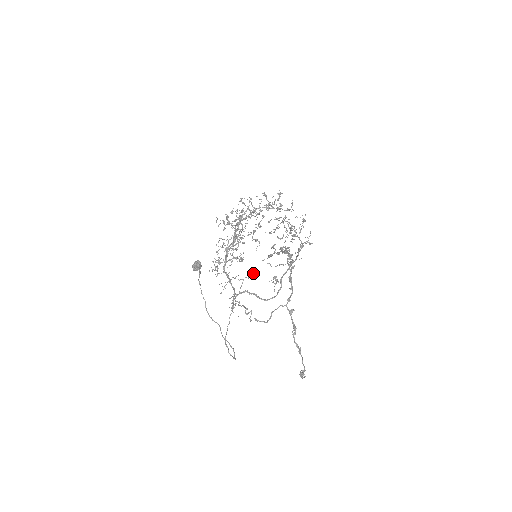
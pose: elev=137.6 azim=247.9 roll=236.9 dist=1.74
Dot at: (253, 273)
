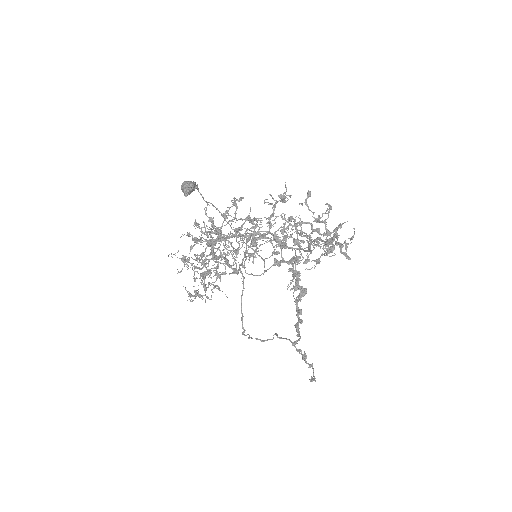
Dot at: occluded
